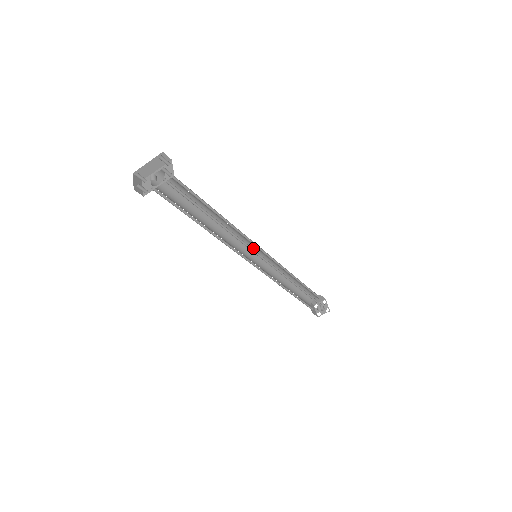
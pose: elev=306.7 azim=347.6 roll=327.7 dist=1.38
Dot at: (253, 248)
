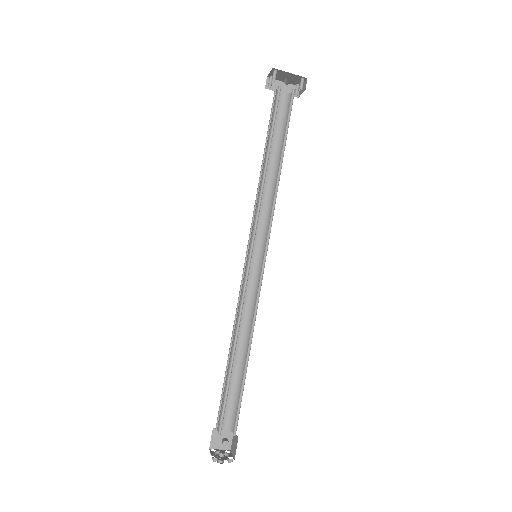
Dot at: (256, 252)
